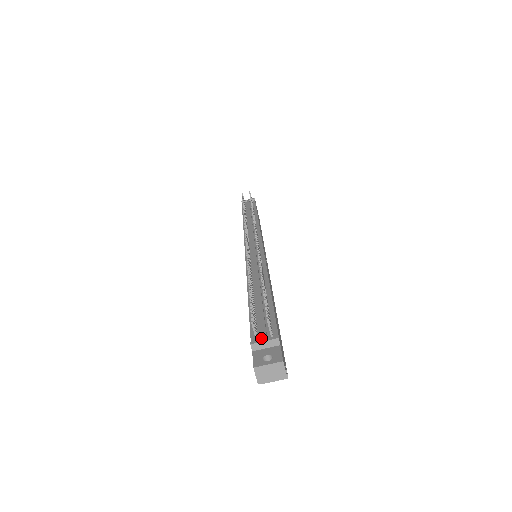
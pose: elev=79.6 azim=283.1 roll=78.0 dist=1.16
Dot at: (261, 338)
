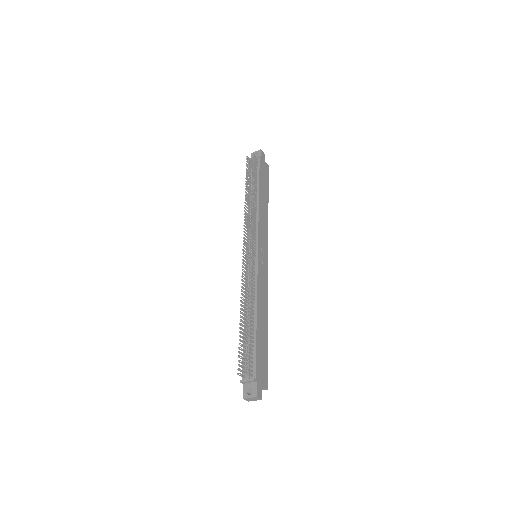
Dot at: (246, 378)
